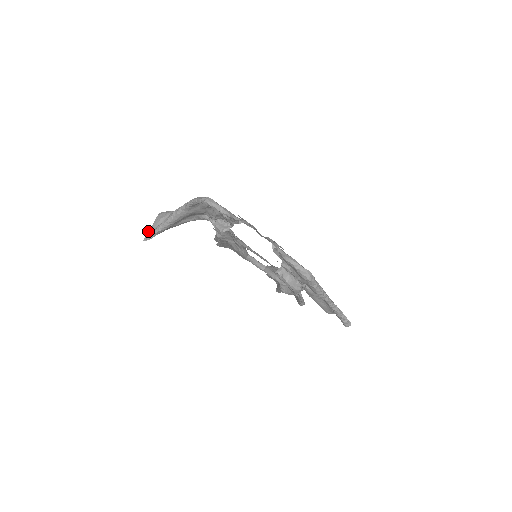
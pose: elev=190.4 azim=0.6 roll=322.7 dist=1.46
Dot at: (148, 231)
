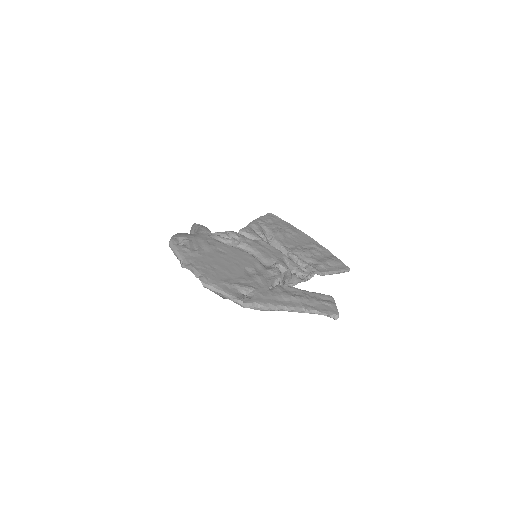
Dot at: occluded
